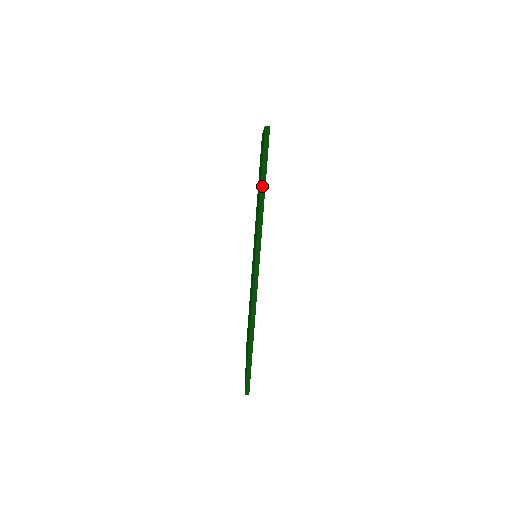
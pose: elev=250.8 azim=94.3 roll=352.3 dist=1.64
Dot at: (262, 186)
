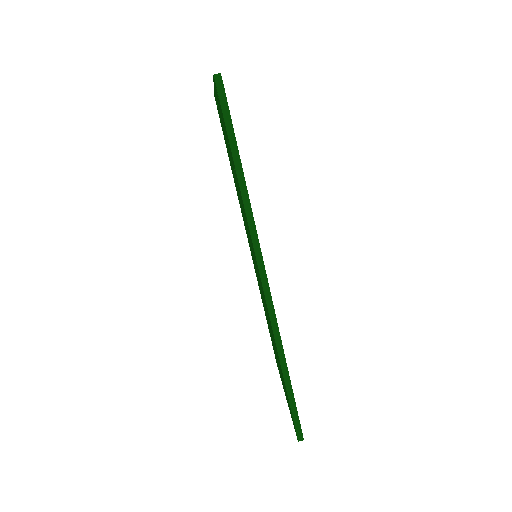
Dot at: (236, 163)
